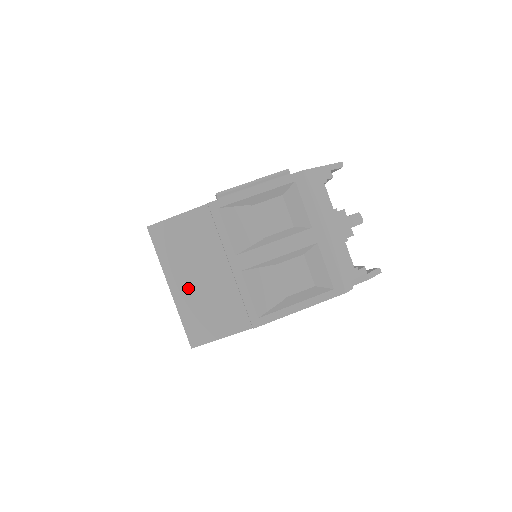
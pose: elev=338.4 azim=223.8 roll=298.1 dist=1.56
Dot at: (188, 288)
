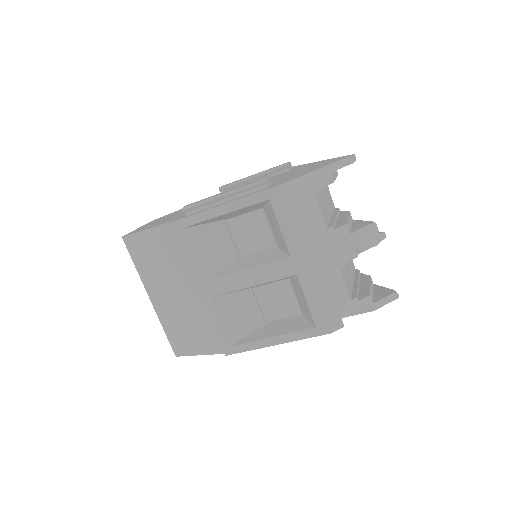
Dot at: (165, 303)
